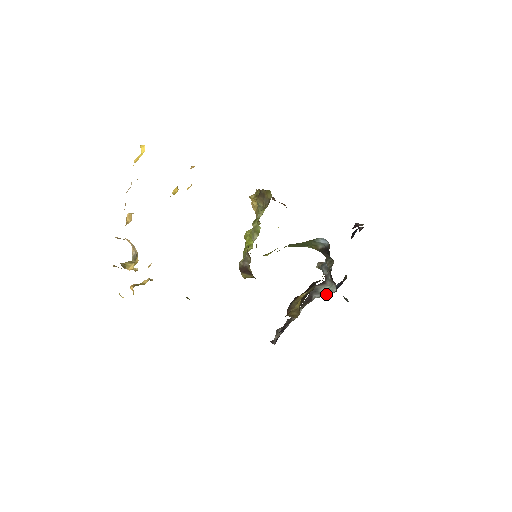
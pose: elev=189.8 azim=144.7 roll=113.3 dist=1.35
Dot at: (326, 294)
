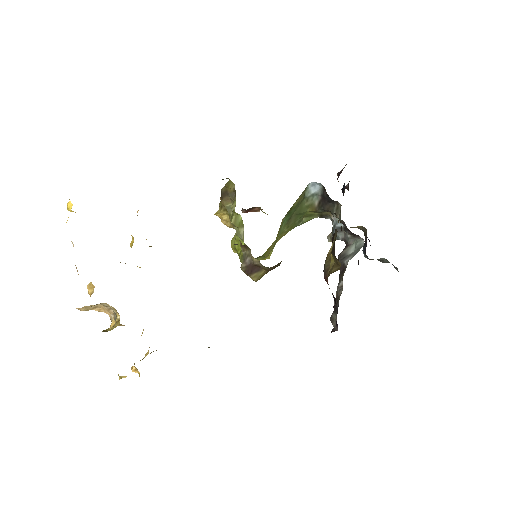
Dot at: (357, 251)
